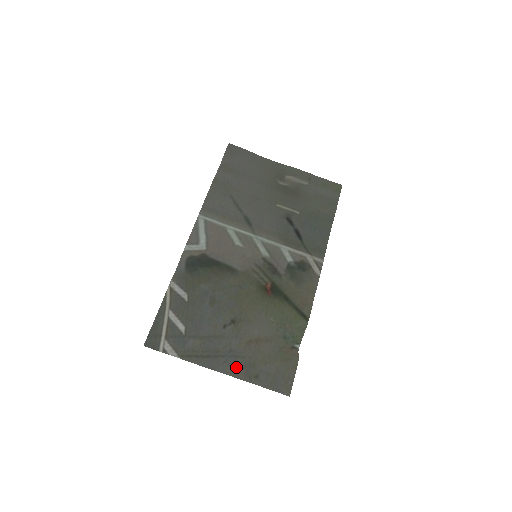
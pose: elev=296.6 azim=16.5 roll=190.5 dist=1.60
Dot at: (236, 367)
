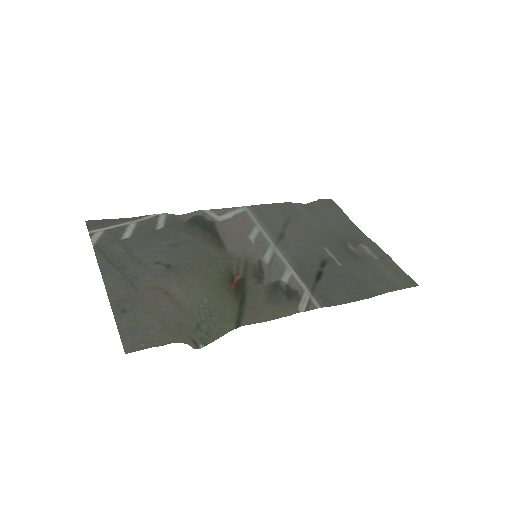
Dot at: (120, 289)
